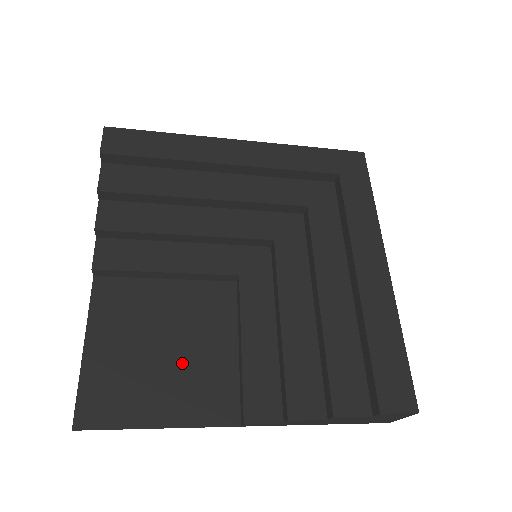
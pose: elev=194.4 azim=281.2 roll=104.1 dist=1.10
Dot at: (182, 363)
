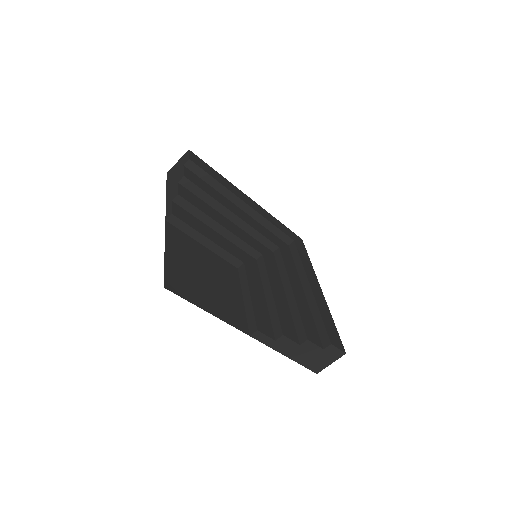
Dot at: (217, 289)
